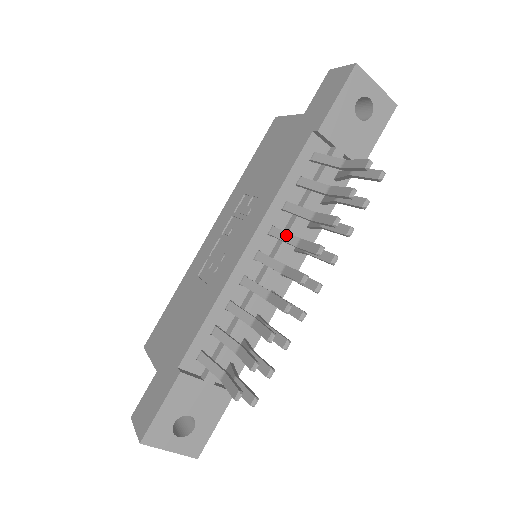
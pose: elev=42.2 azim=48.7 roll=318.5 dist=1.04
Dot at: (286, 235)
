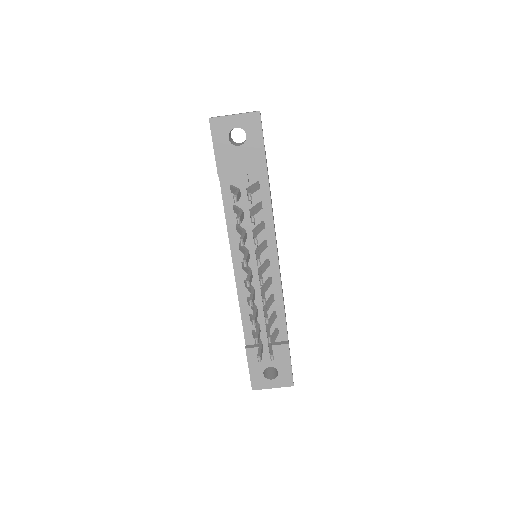
Dot at: (242, 250)
